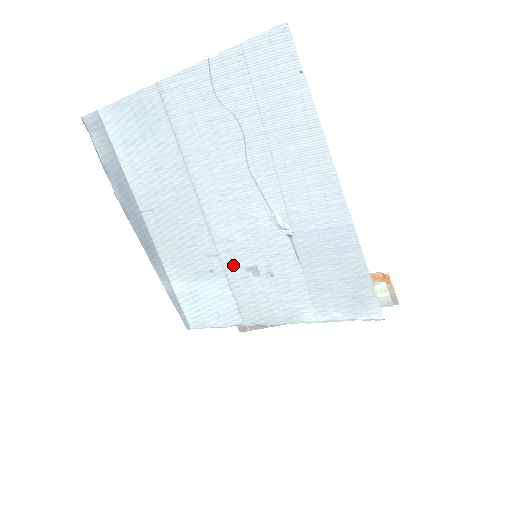
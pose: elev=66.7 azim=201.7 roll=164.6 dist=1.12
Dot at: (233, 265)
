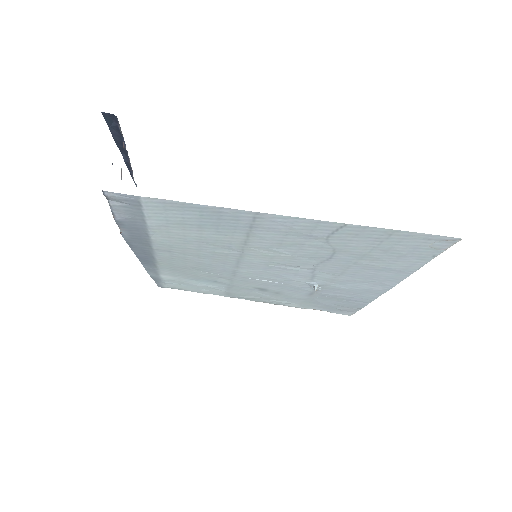
Dot at: (243, 284)
